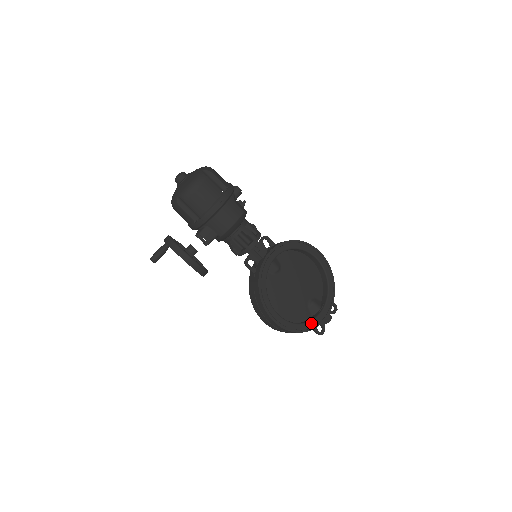
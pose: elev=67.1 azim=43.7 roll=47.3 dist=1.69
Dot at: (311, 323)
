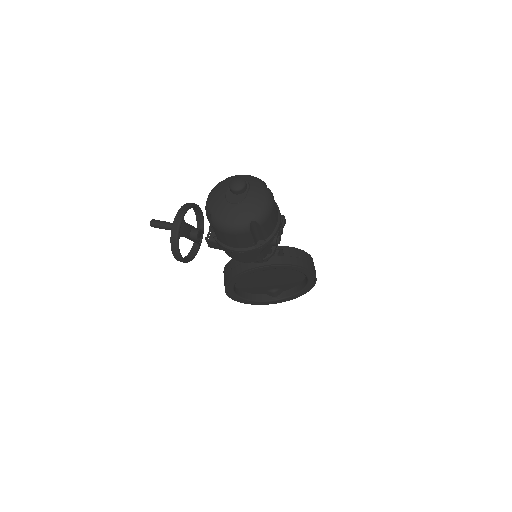
Dot at: (257, 302)
